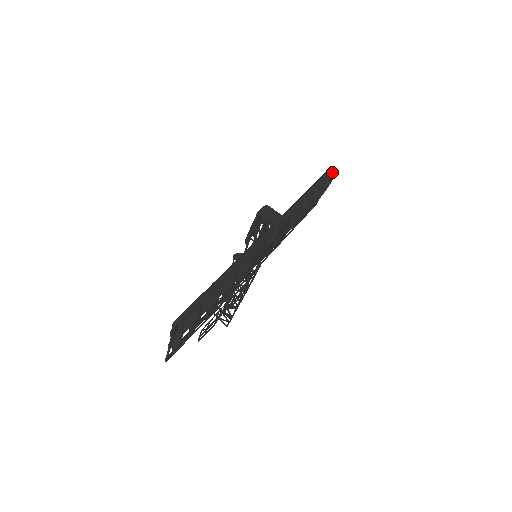
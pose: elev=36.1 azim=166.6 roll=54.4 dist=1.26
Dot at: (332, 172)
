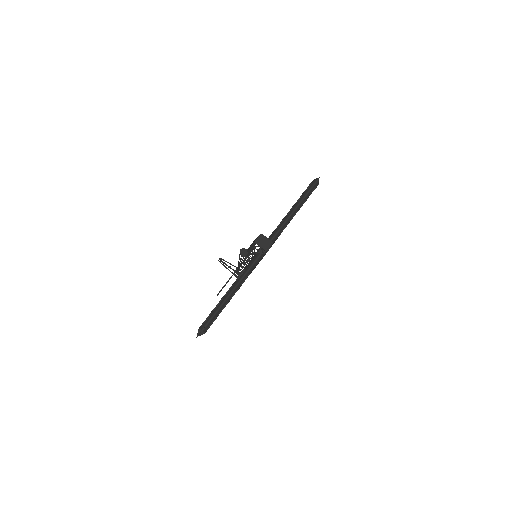
Dot at: occluded
